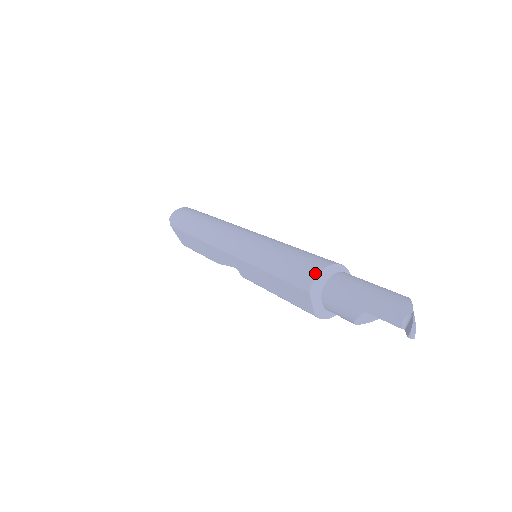
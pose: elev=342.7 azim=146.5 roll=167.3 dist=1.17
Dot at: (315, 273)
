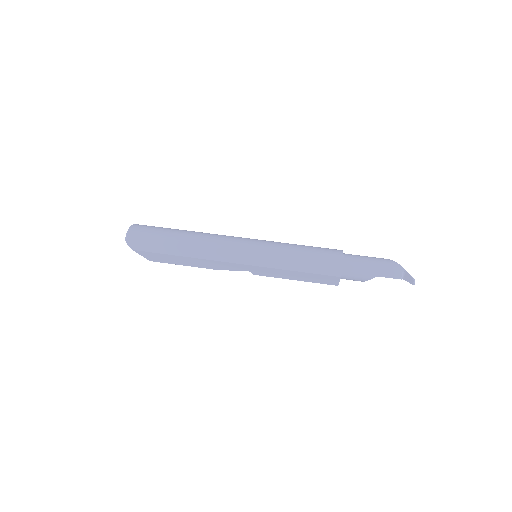
Dot at: (341, 265)
